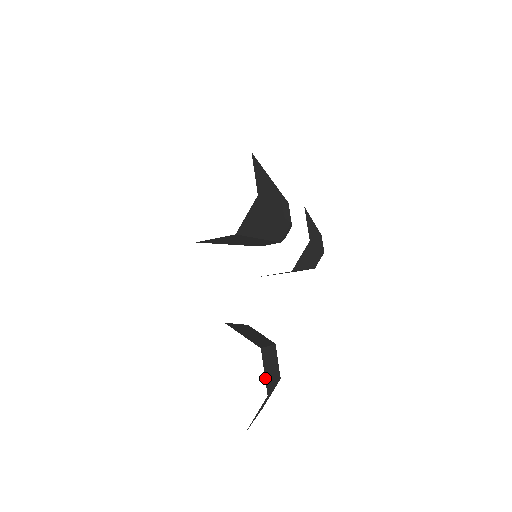
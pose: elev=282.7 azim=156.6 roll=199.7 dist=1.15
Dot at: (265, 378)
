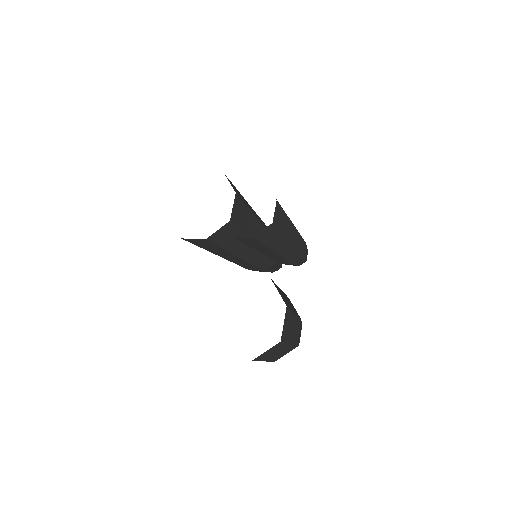
Dot at: (281, 296)
